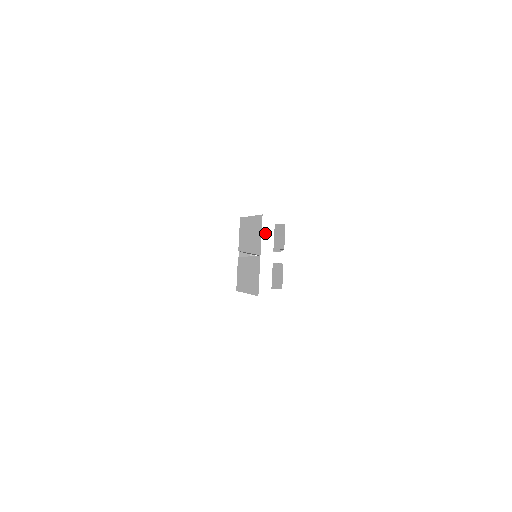
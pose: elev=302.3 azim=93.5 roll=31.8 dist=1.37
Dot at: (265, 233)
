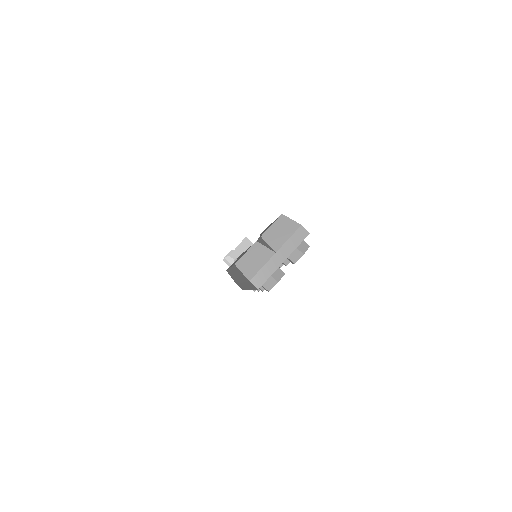
Dot at: (292, 240)
